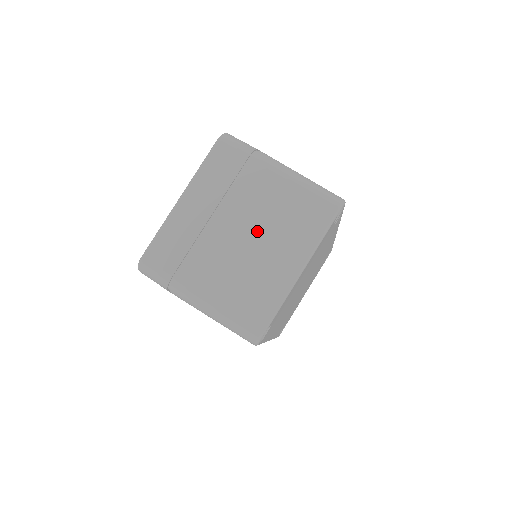
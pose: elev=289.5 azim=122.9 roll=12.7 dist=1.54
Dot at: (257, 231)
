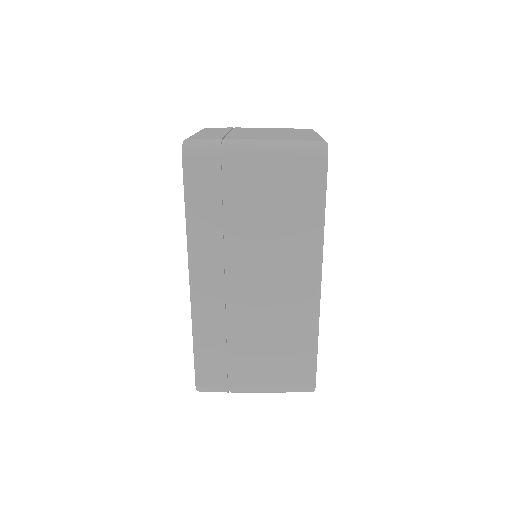
Dot at: (269, 132)
